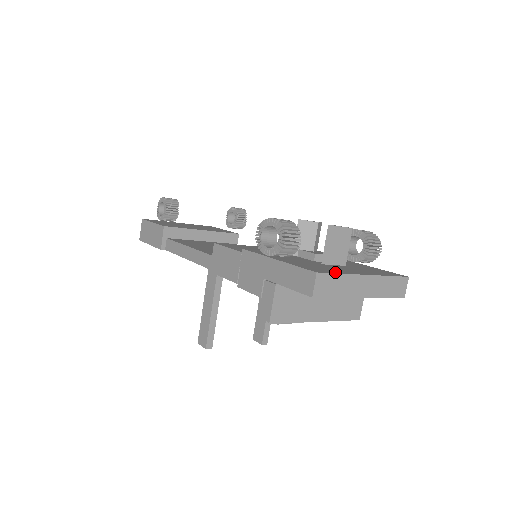
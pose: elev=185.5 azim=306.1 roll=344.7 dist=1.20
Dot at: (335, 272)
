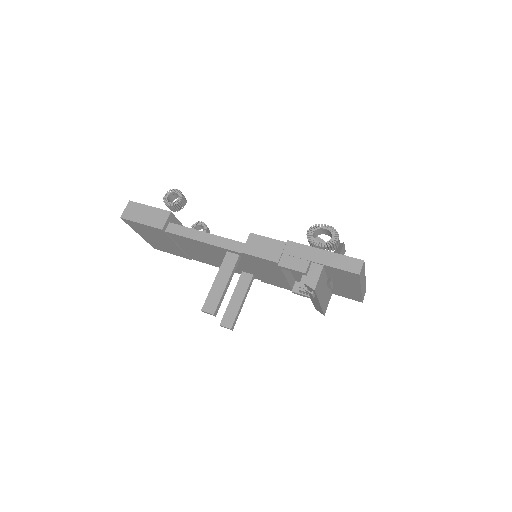
Dot at: occluded
